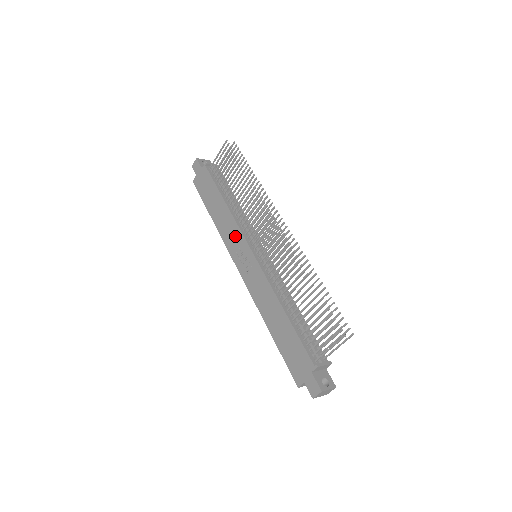
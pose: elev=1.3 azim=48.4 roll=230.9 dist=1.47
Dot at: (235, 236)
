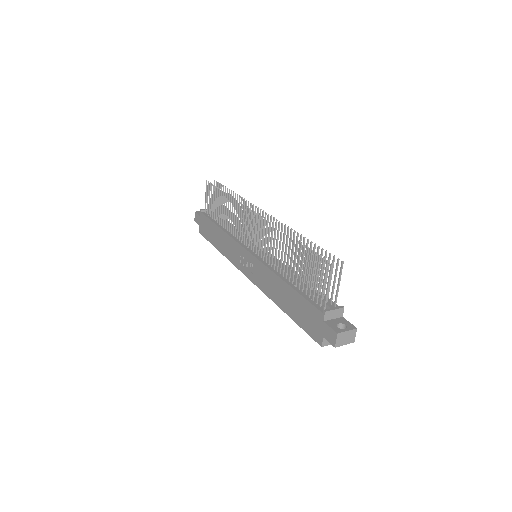
Dot at: (234, 249)
